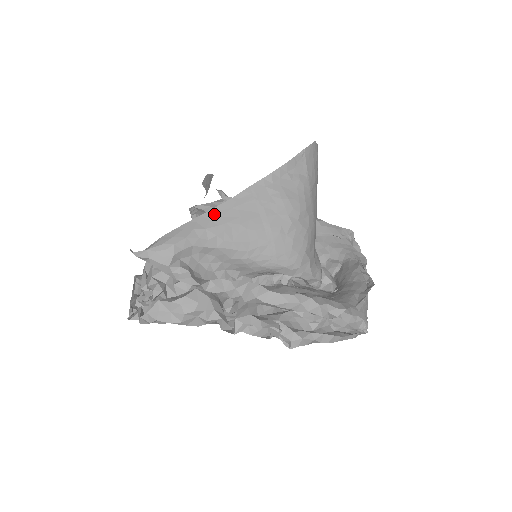
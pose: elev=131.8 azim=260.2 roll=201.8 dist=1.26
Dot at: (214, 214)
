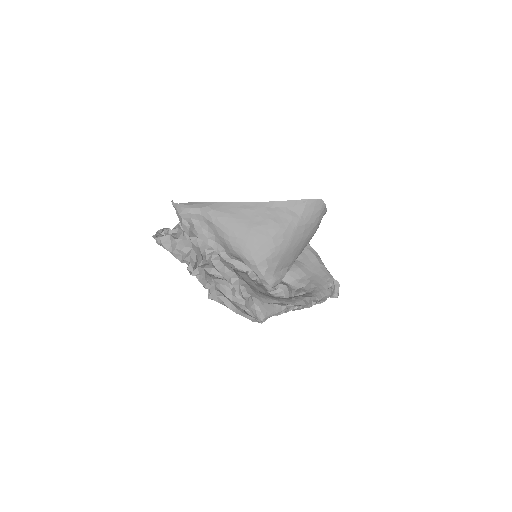
Dot at: (225, 205)
